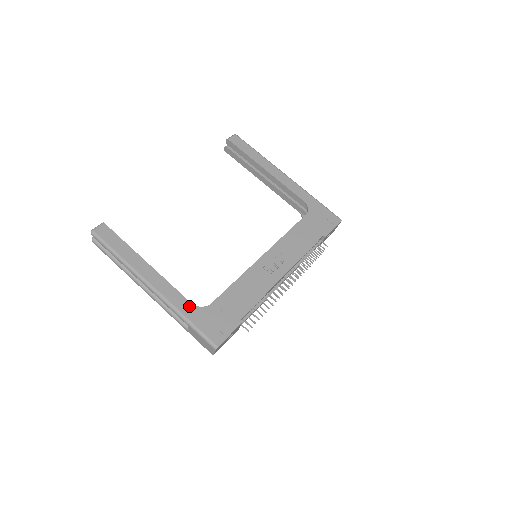
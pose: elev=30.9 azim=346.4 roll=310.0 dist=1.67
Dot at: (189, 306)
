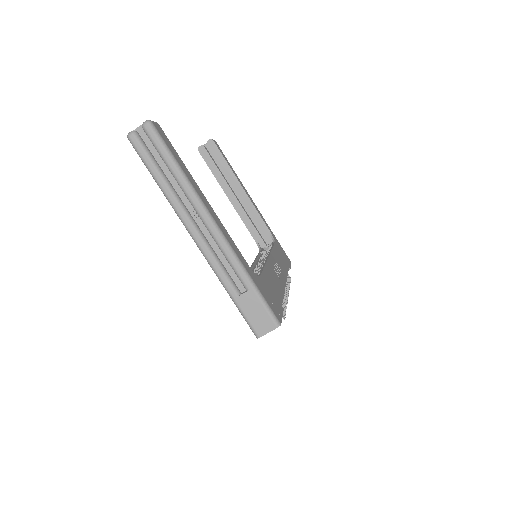
Dot at: (249, 267)
